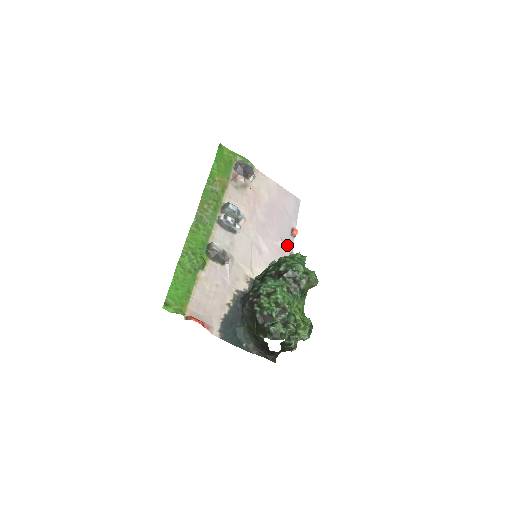
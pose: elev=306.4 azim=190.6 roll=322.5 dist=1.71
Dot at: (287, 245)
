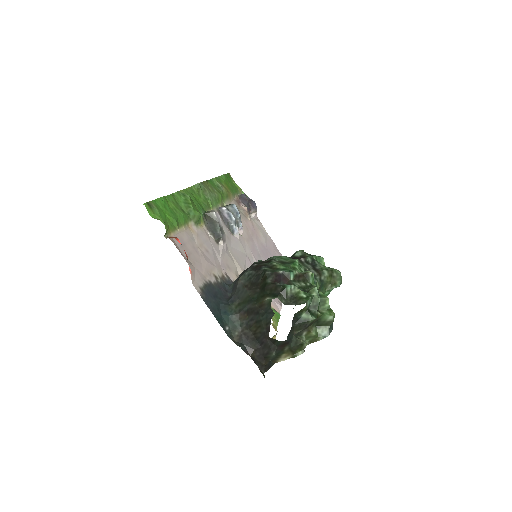
Dot at: occluded
